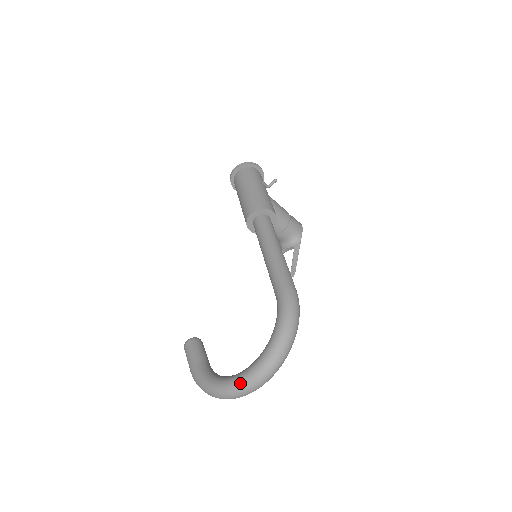
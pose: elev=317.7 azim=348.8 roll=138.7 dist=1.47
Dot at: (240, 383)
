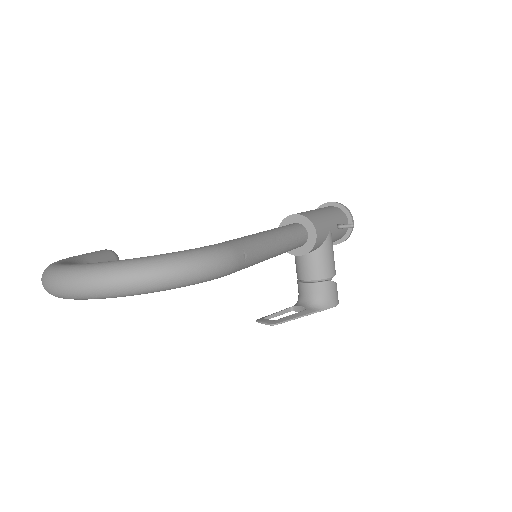
Dot at: (67, 267)
